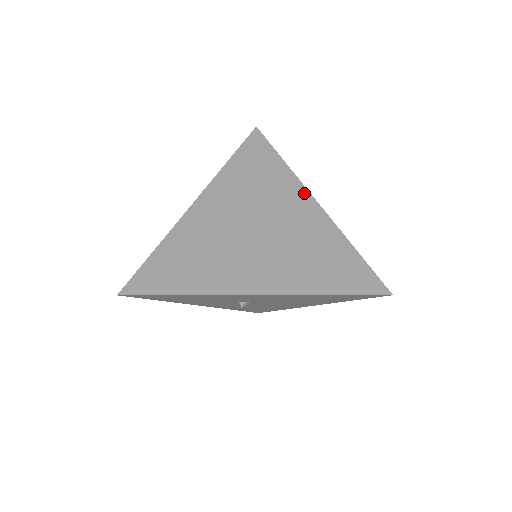
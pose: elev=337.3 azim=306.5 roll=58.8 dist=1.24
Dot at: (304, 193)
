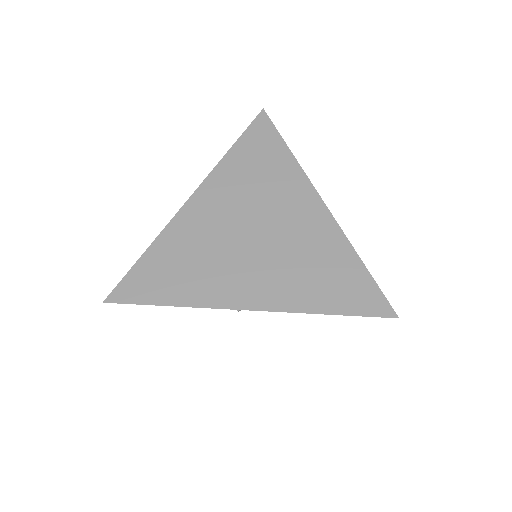
Dot at: (311, 192)
